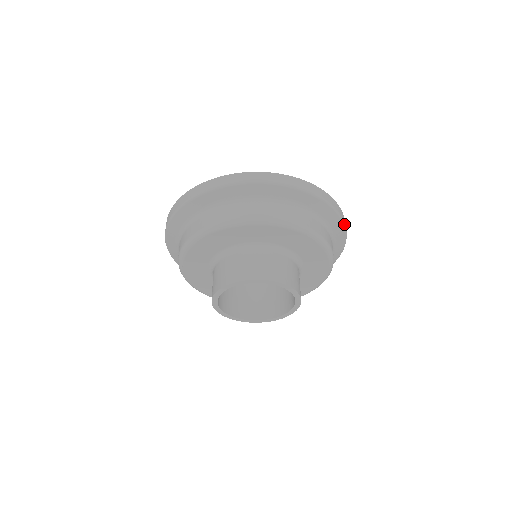
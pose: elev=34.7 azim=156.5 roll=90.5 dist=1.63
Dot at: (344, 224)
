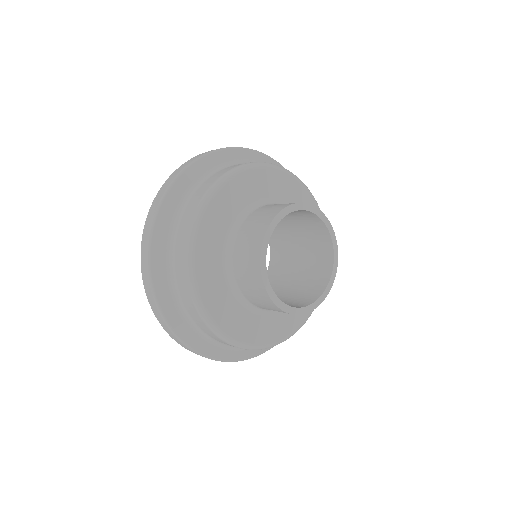
Dot at: occluded
